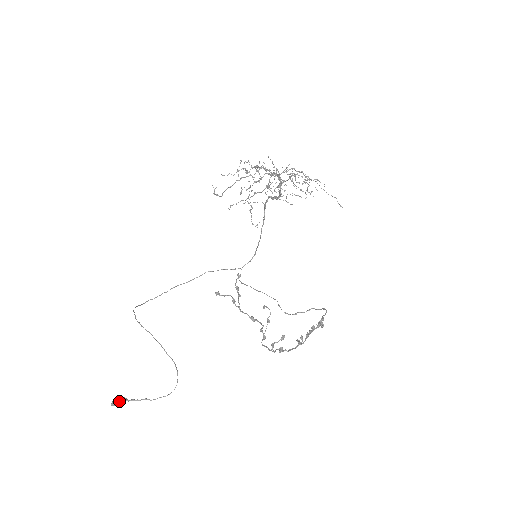
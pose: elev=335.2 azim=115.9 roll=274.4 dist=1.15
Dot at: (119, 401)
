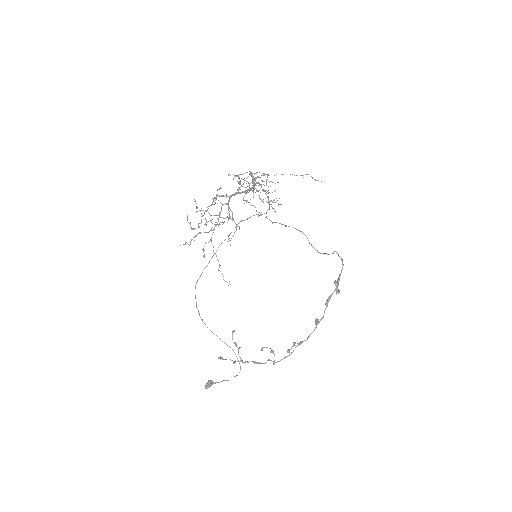
Dot at: (208, 386)
